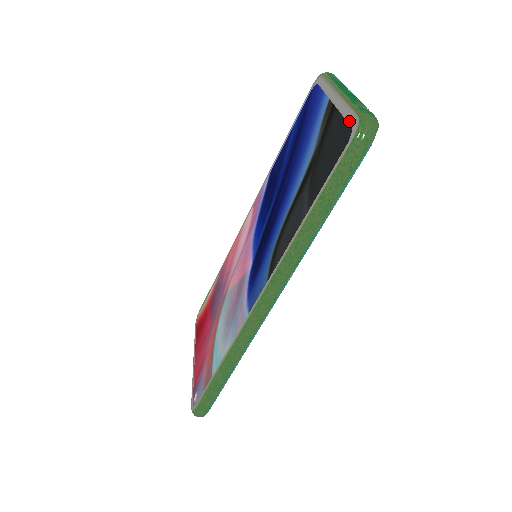
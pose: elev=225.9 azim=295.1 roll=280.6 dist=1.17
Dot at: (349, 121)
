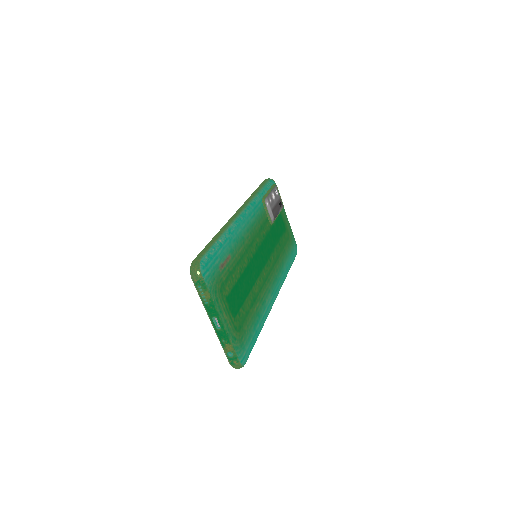
Dot at: occluded
